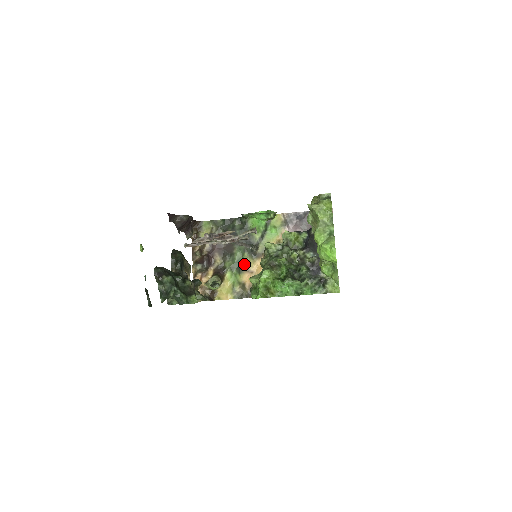
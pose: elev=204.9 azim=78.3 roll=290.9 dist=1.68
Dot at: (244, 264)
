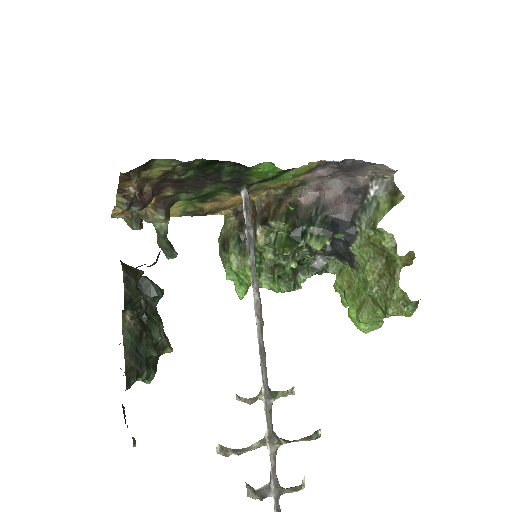
Dot at: (214, 196)
